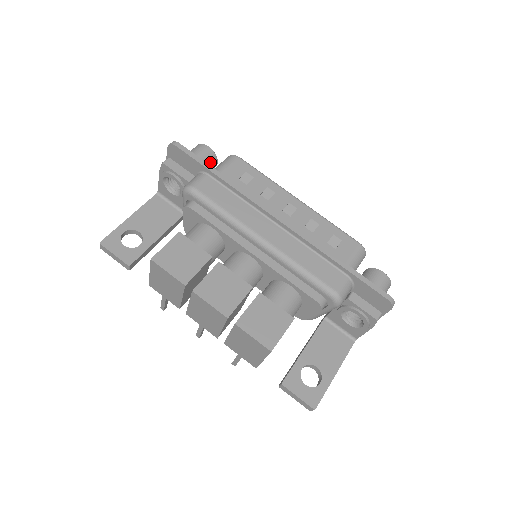
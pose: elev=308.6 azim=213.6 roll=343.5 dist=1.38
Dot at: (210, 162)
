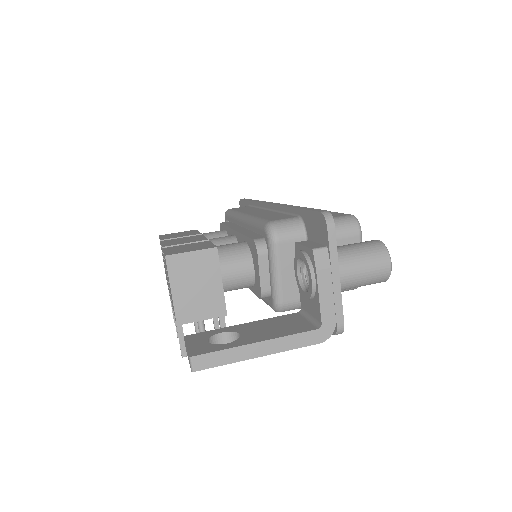
Dot at: occluded
